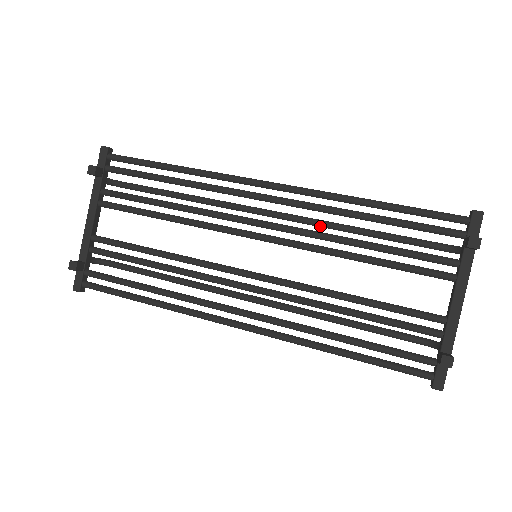
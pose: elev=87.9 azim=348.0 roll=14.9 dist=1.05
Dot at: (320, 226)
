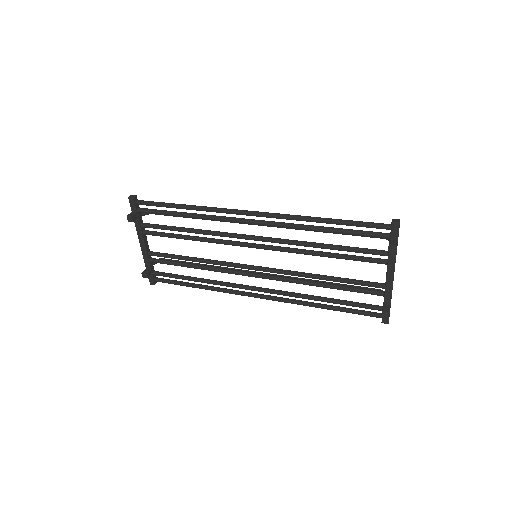
Dot at: occluded
